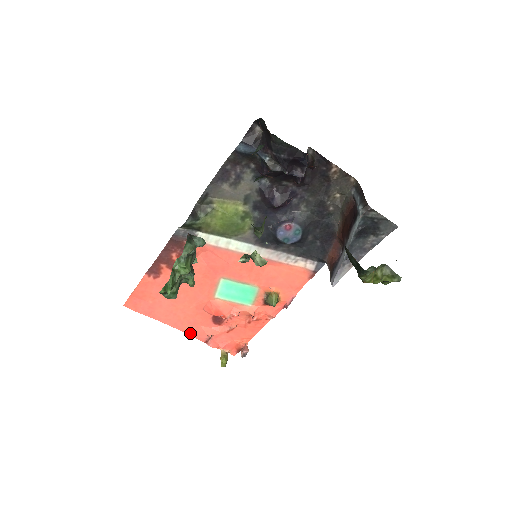
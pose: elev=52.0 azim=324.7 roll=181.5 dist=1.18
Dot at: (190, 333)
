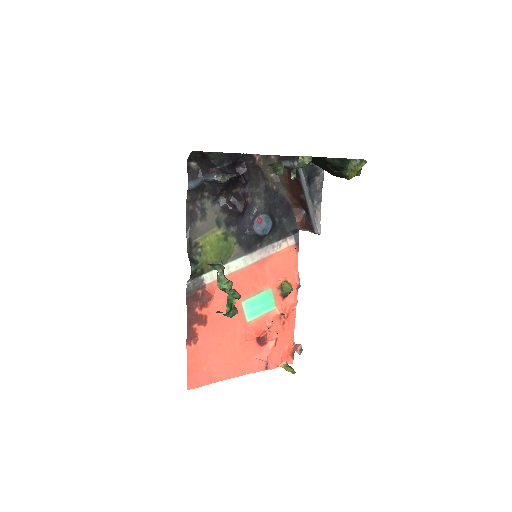
Dot at: (250, 372)
